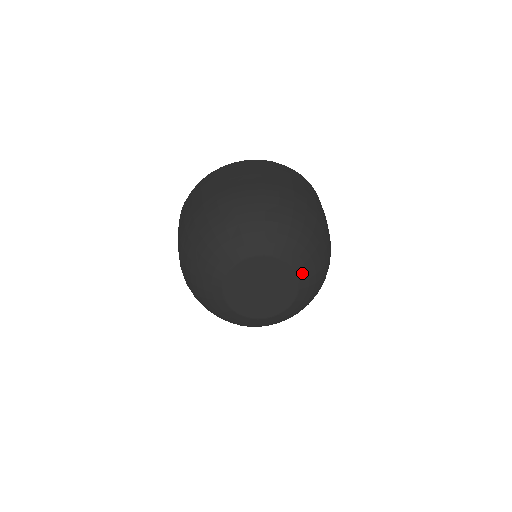
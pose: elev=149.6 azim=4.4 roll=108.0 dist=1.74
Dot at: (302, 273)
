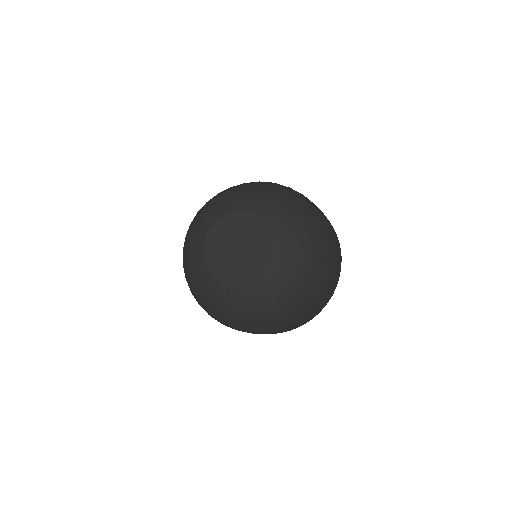
Dot at: (283, 259)
